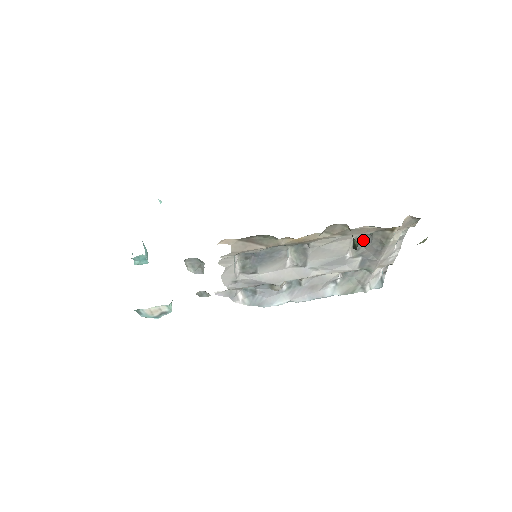
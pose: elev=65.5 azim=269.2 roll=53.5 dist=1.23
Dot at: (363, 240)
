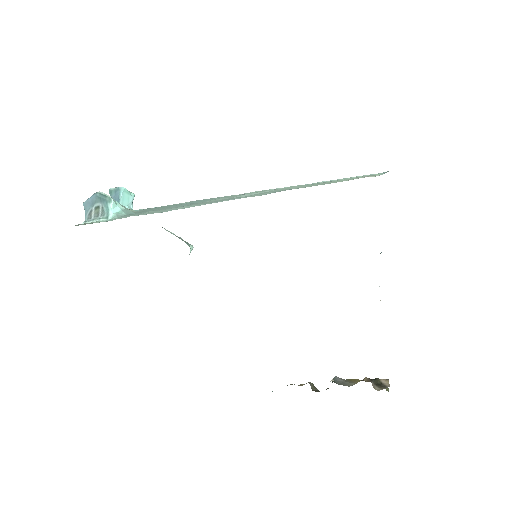
Dot at: occluded
